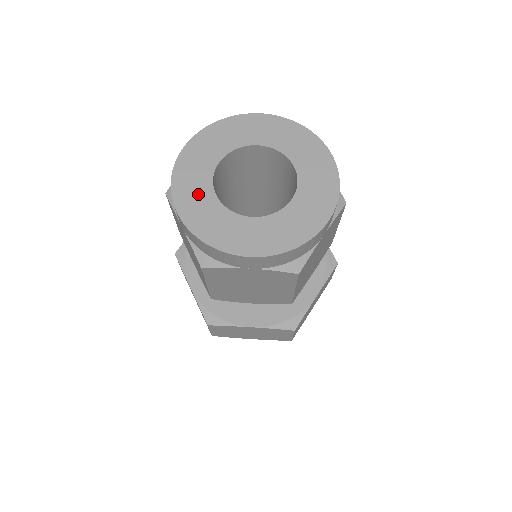
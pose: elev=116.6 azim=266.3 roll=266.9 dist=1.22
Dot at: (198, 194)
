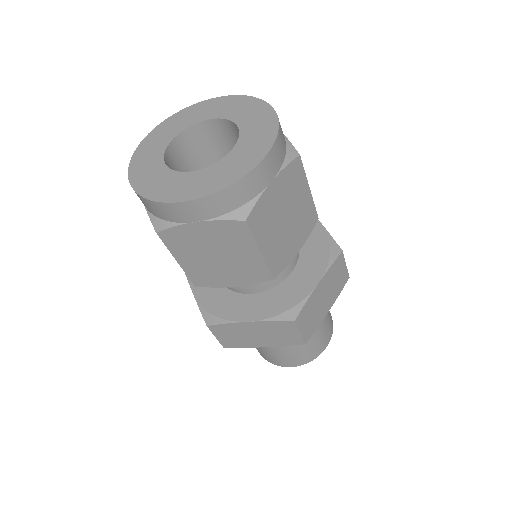
Dot at: (180, 183)
